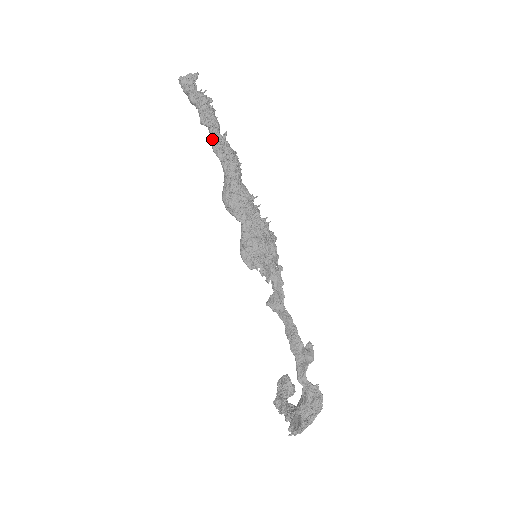
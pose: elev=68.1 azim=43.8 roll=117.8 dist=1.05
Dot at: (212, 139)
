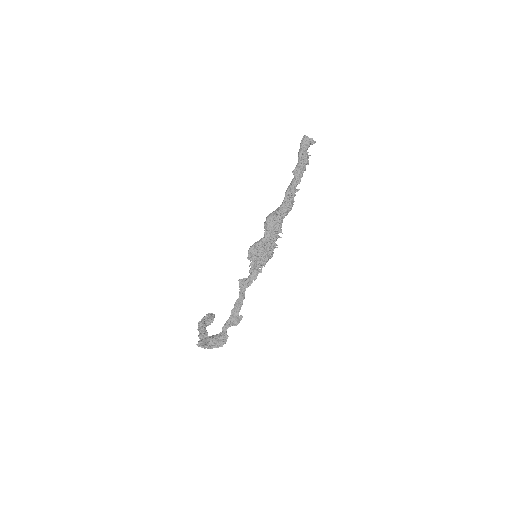
Dot at: (290, 187)
